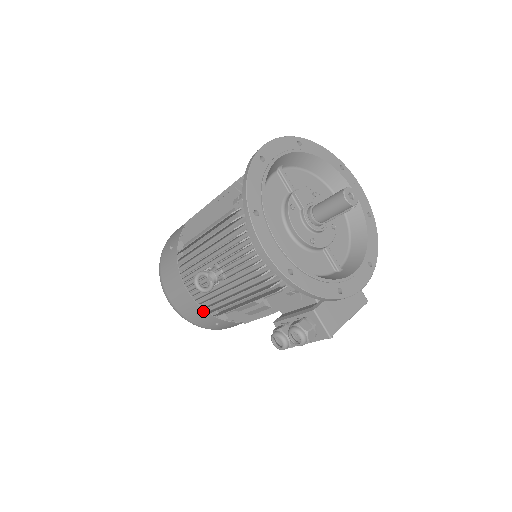
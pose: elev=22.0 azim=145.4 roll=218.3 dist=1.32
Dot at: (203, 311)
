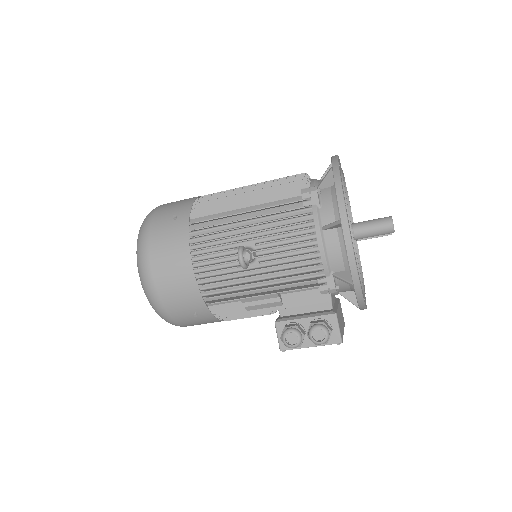
Dot at: (197, 294)
